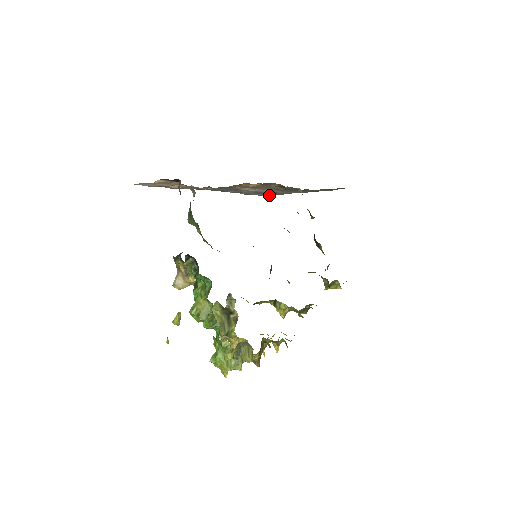
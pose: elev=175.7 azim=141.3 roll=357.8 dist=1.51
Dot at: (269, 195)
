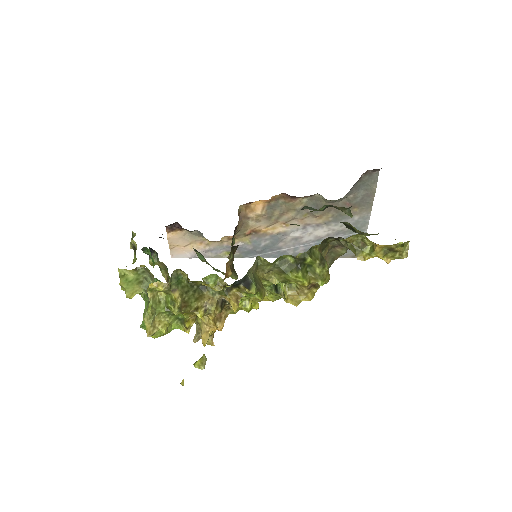
Dot at: occluded
